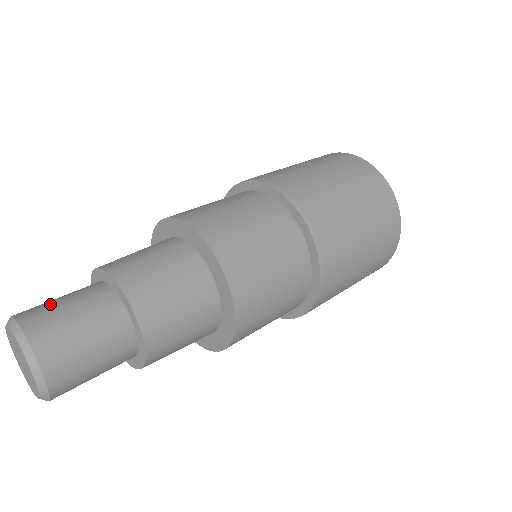
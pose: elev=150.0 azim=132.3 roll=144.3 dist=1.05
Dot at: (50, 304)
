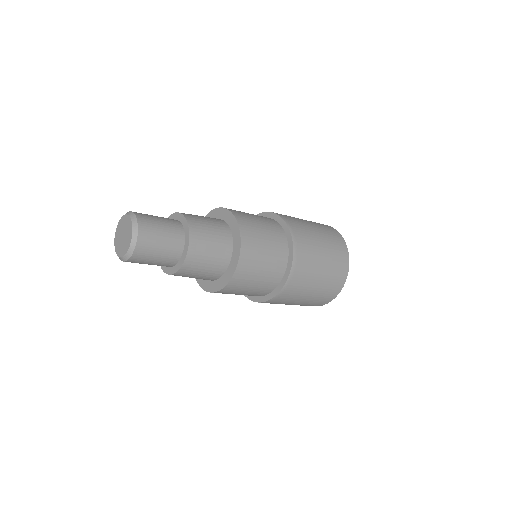
Dot at: occluded
